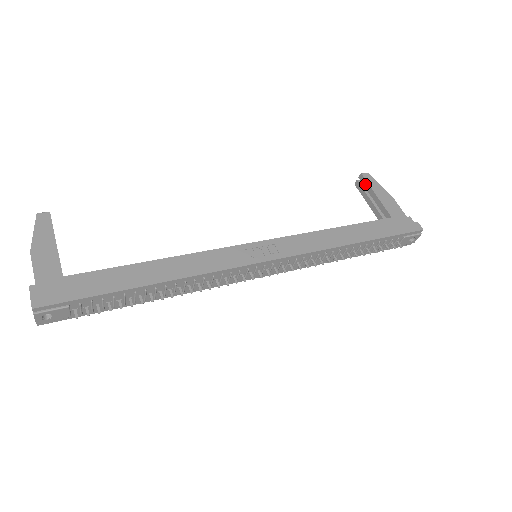
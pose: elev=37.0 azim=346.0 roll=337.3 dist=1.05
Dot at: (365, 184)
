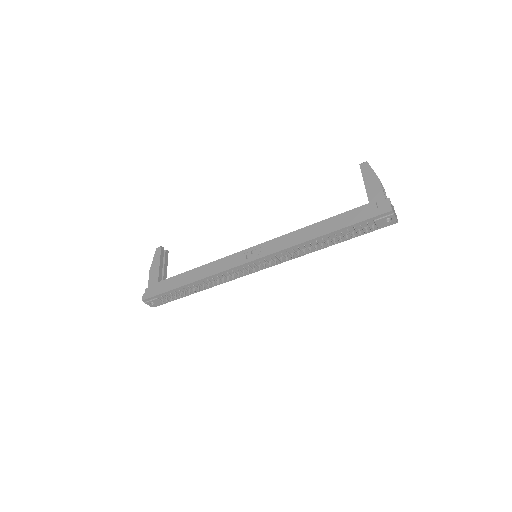
Dot at: (362, 173)
